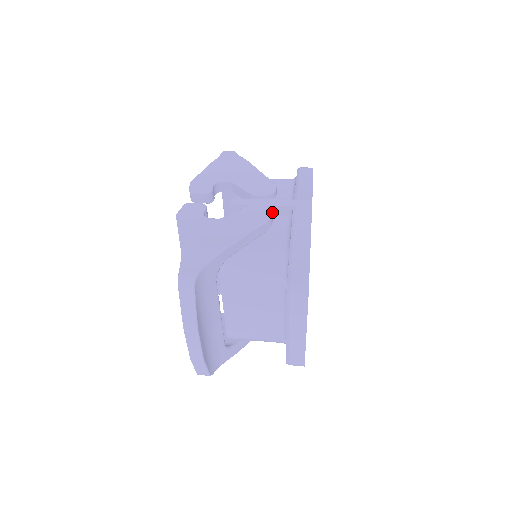
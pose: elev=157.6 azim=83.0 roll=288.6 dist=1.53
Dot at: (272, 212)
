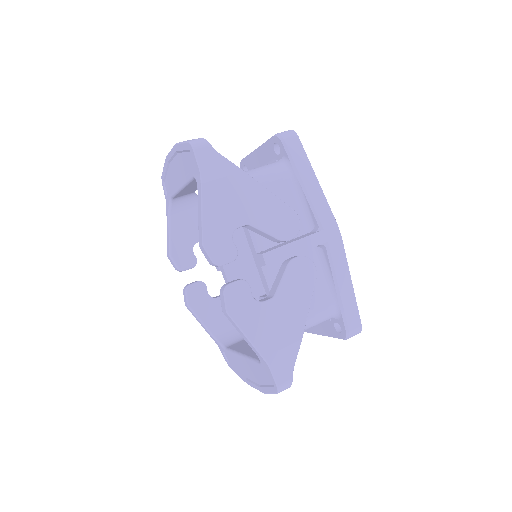
Dot at: occluded
